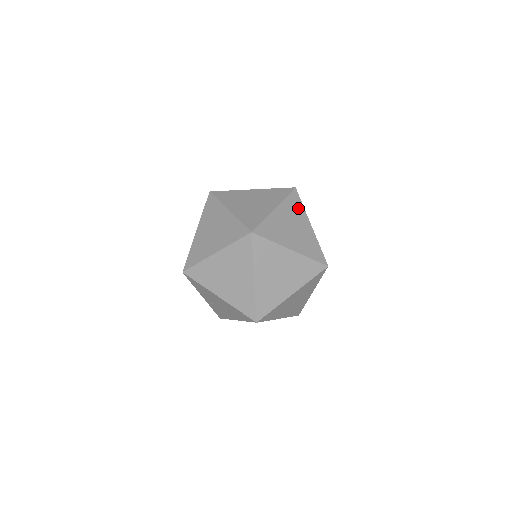
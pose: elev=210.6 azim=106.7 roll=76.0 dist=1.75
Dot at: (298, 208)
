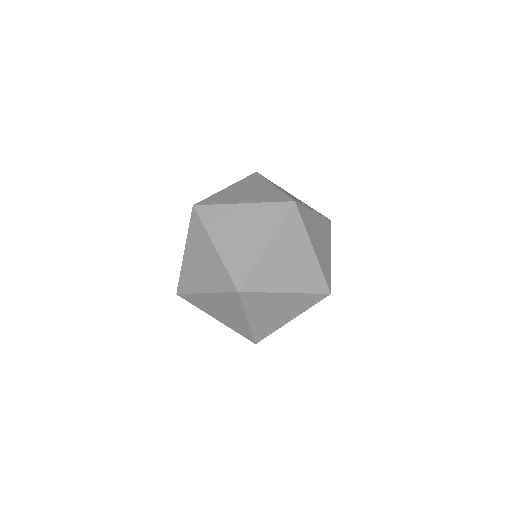
Dot at: (297, 231)
